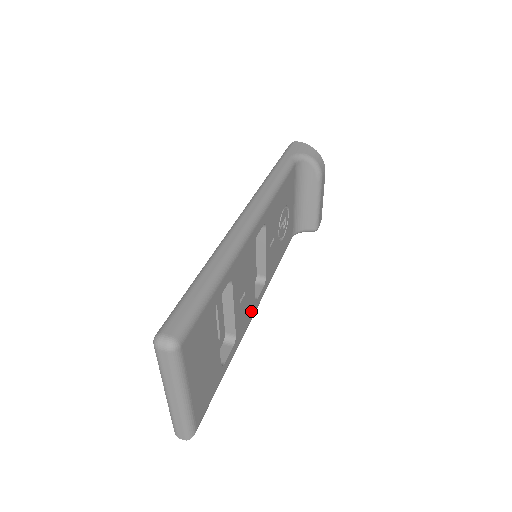
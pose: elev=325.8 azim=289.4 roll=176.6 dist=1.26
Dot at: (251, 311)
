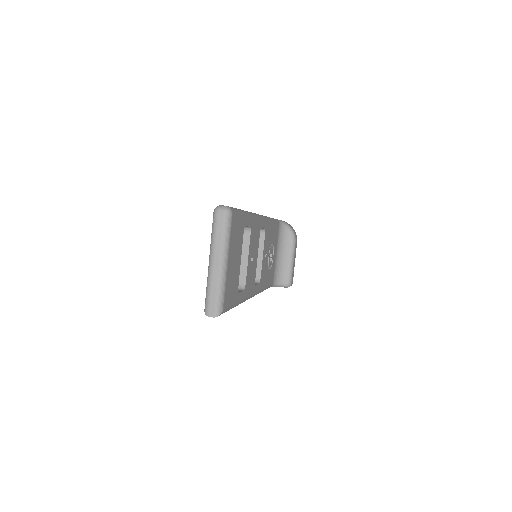
Dot at: (252, 287)
